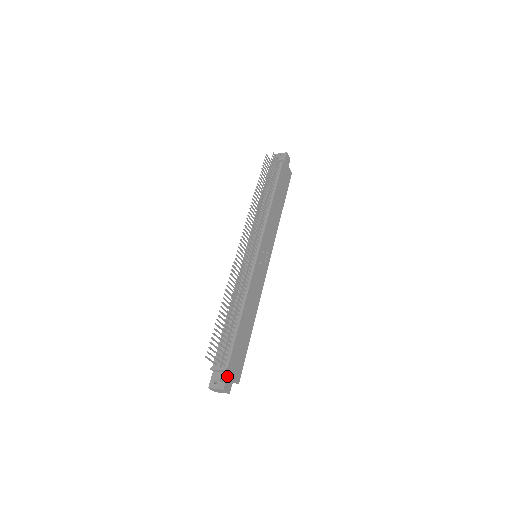
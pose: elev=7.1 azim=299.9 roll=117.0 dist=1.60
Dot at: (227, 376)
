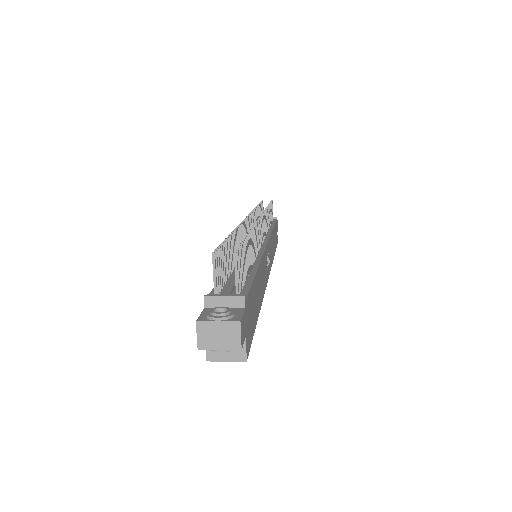
Dot at: (244, 311)
